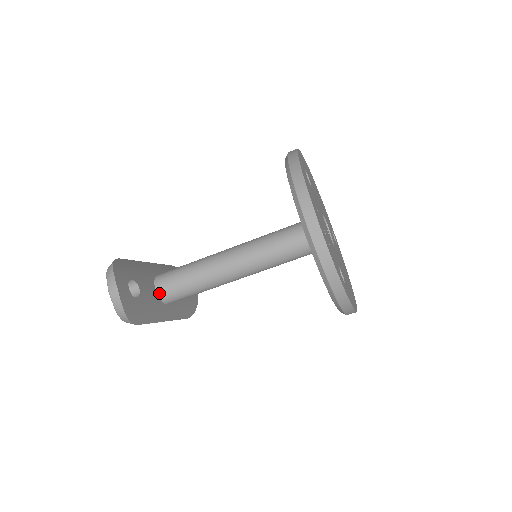
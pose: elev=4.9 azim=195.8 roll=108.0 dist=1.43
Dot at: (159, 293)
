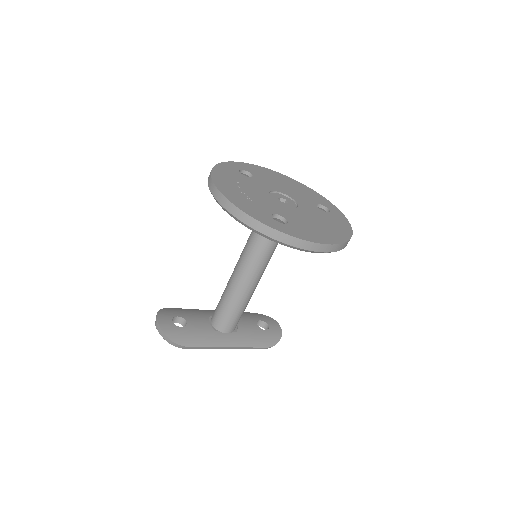
Dot at: (214, 325)
